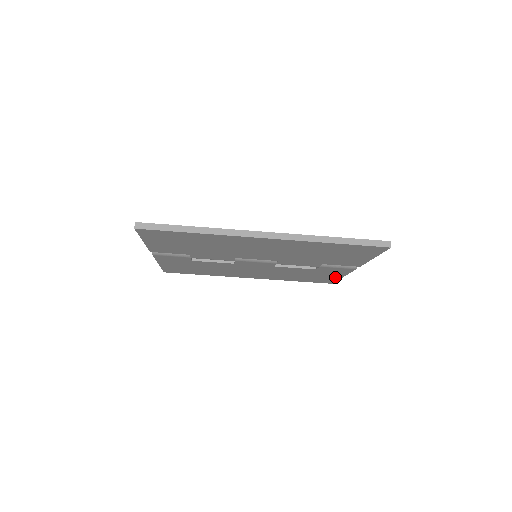
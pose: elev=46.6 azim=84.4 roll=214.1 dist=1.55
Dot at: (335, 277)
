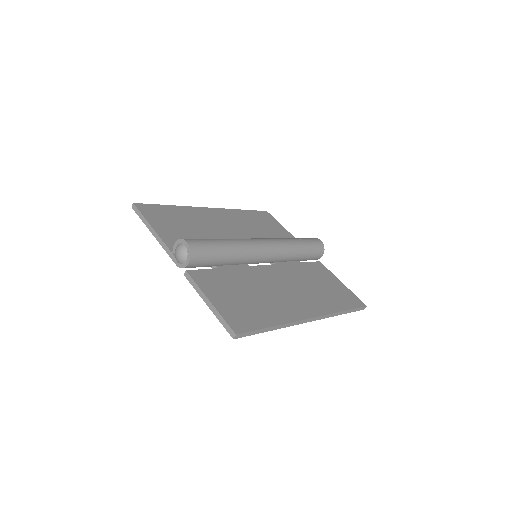
Dot at: occluded
